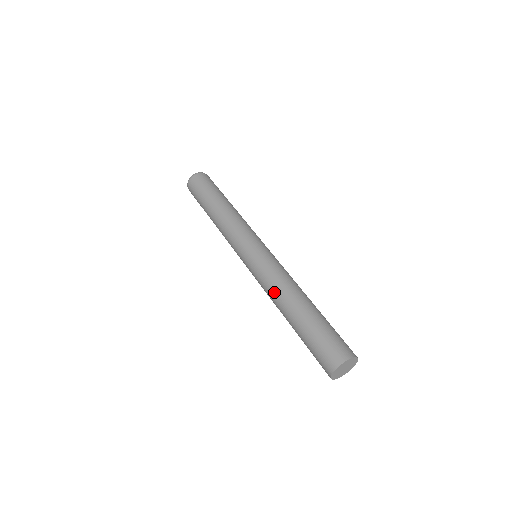
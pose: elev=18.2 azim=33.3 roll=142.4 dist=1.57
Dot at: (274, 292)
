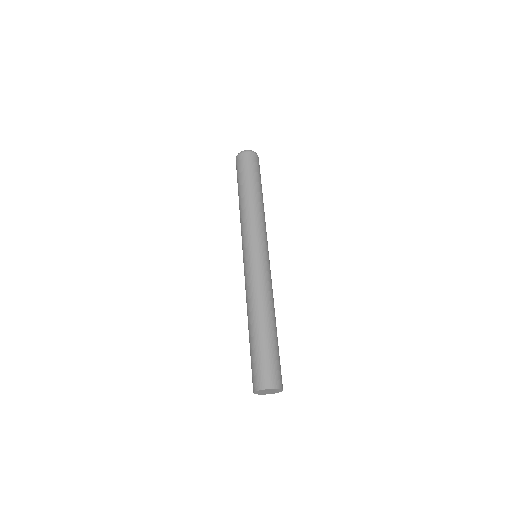
Dot at: (246, 302)
